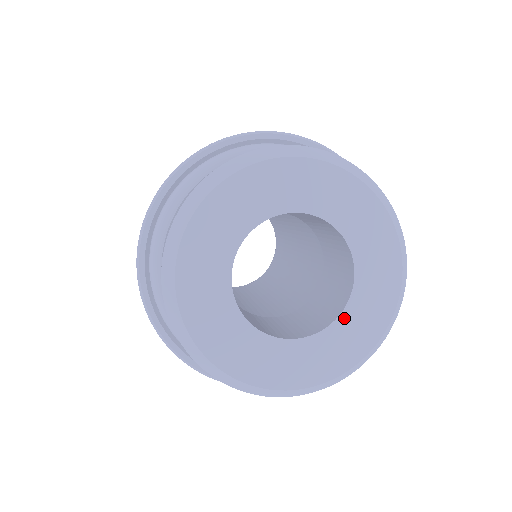
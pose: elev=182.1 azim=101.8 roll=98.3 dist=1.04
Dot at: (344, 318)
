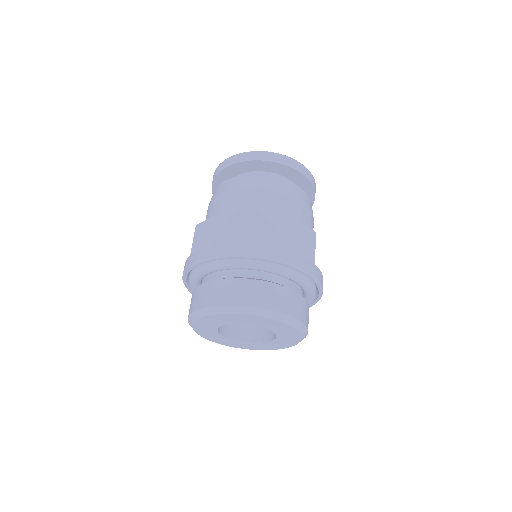
Dot at: (273, 342)
